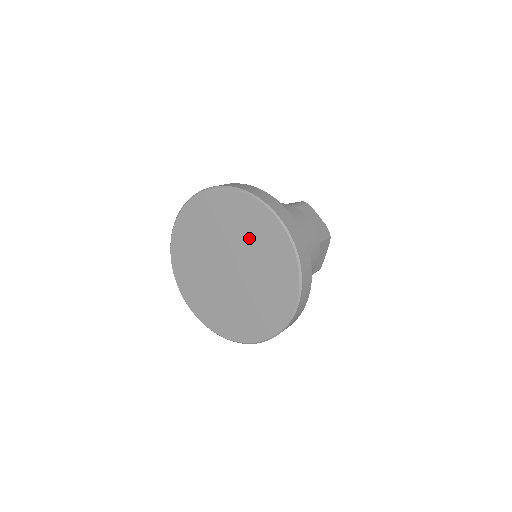
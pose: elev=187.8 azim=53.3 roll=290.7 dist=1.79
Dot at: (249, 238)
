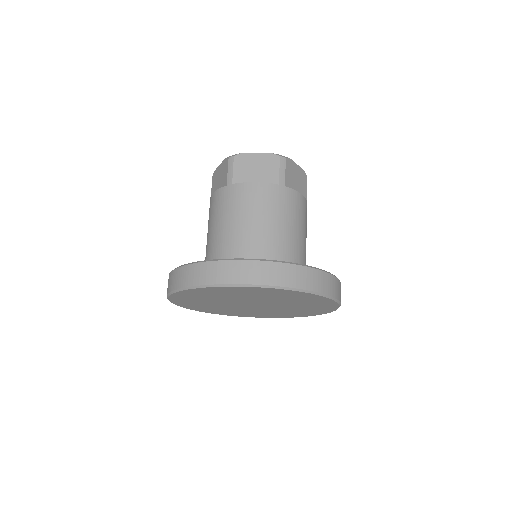
Dot at: (288, 301)
